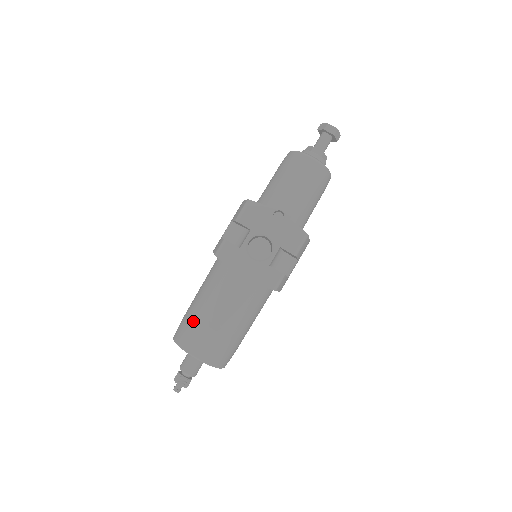
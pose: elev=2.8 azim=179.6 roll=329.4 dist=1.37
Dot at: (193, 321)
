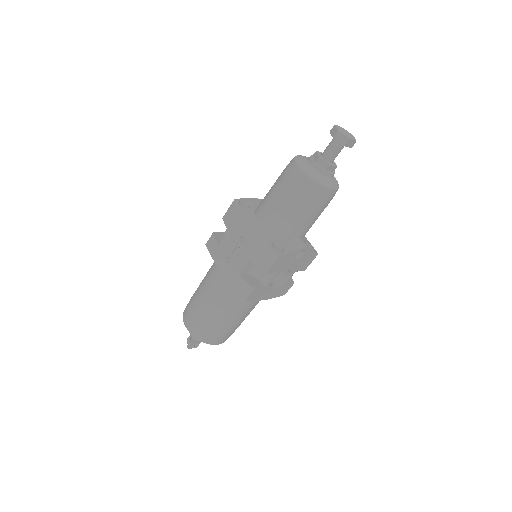
Dot at: (215, 329)
